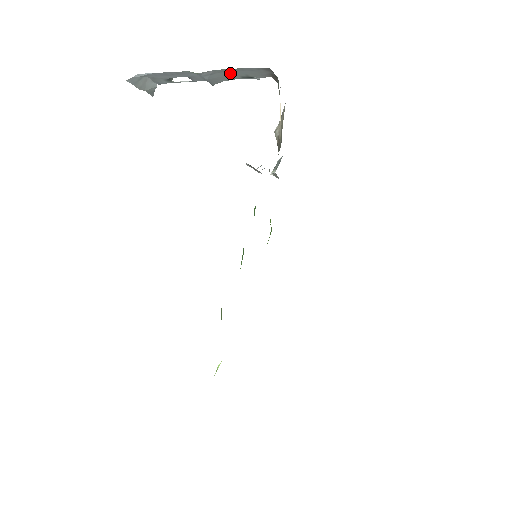
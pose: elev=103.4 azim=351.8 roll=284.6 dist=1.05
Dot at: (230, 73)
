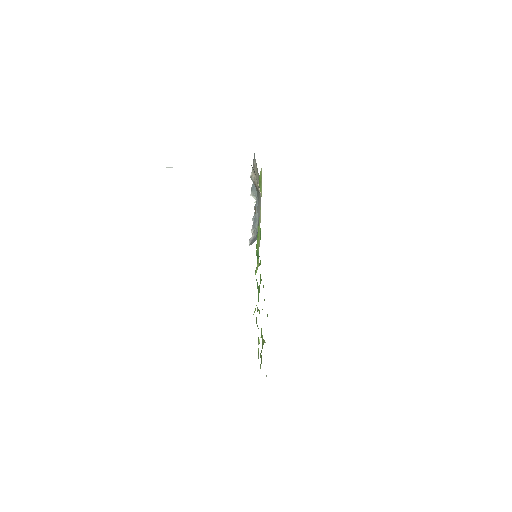
Dot at: occluded
